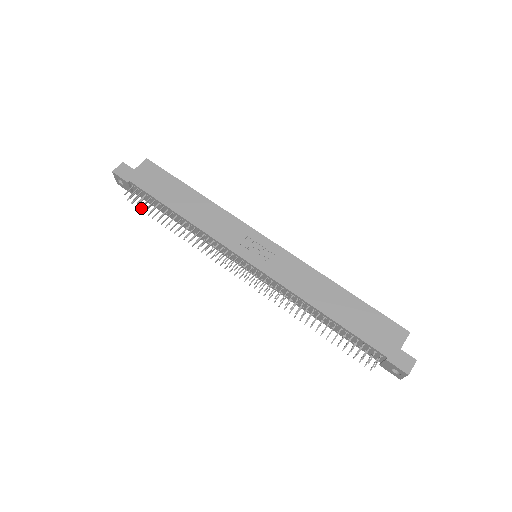
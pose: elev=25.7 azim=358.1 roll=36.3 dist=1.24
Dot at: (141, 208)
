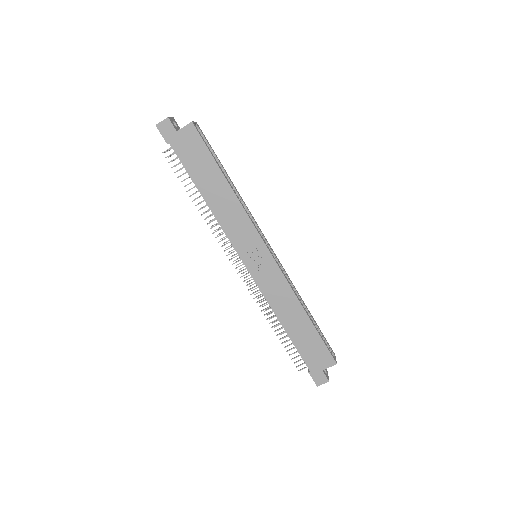
Dot at: occluded
